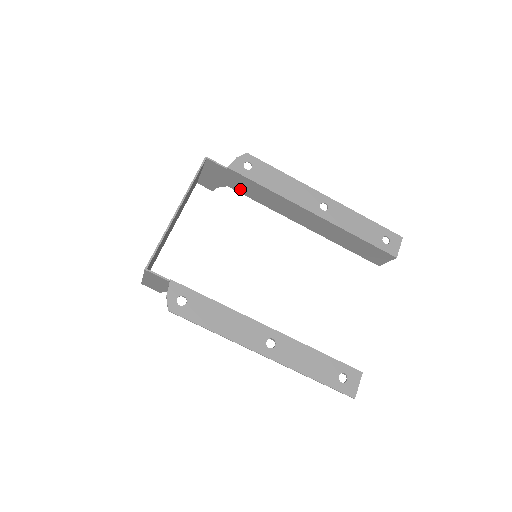
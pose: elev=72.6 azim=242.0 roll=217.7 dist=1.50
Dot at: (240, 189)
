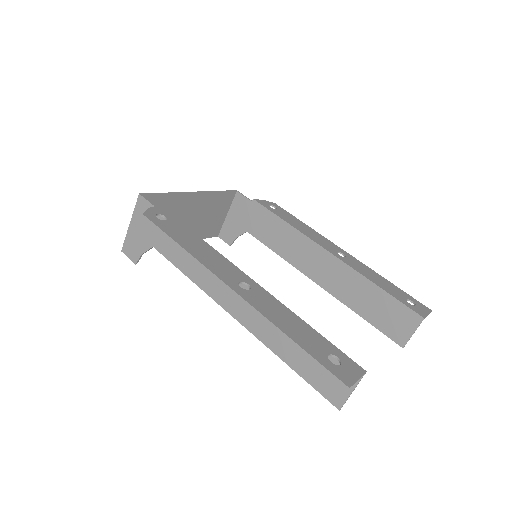
Dot at: (258, 232)
